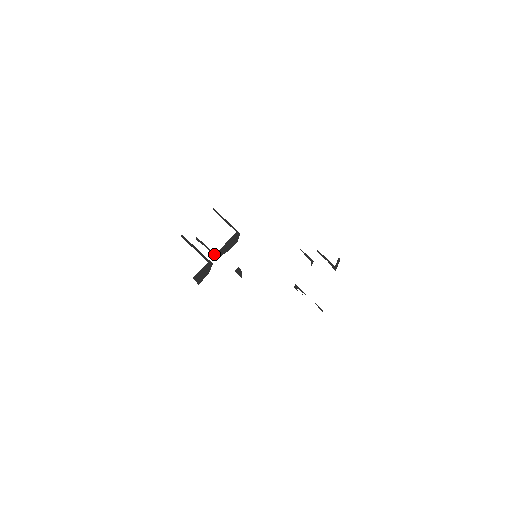
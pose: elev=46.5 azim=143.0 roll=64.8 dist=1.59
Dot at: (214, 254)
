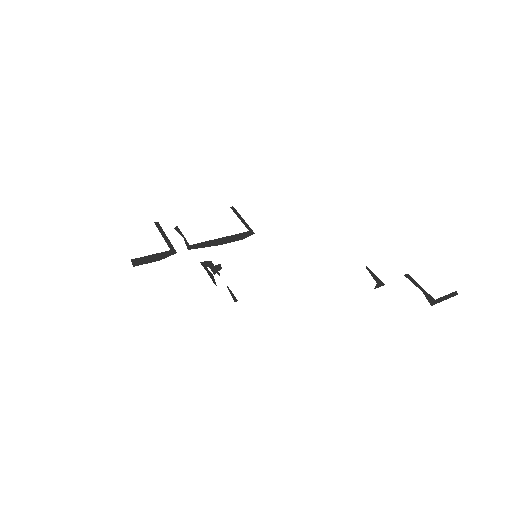
Dot at: (188, 245)
